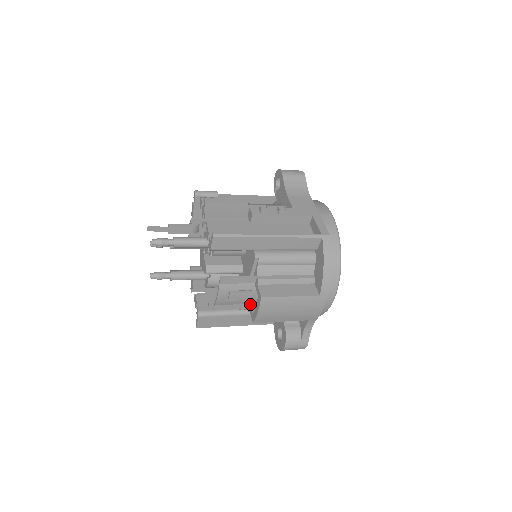
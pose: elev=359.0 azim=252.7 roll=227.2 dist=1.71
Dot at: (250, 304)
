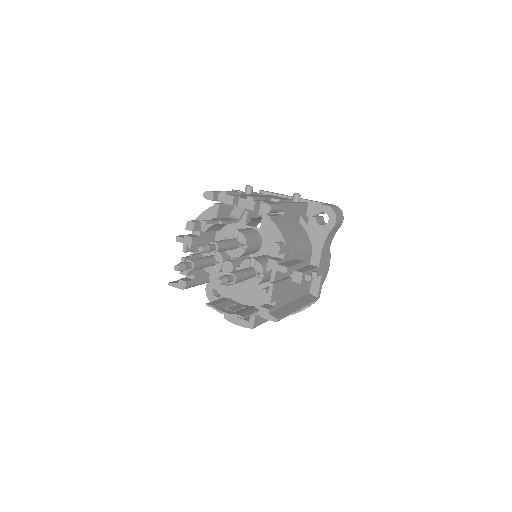
Dot at: occluded
